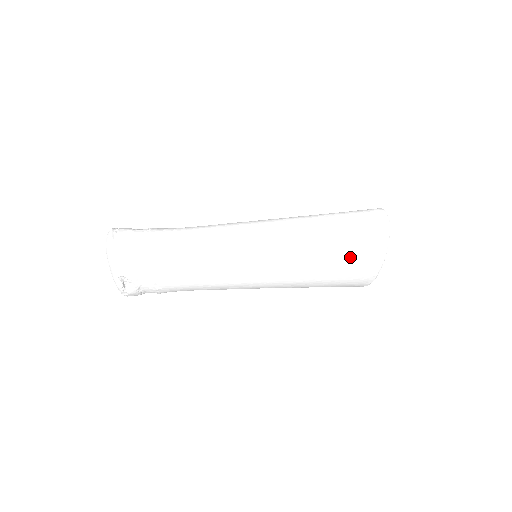
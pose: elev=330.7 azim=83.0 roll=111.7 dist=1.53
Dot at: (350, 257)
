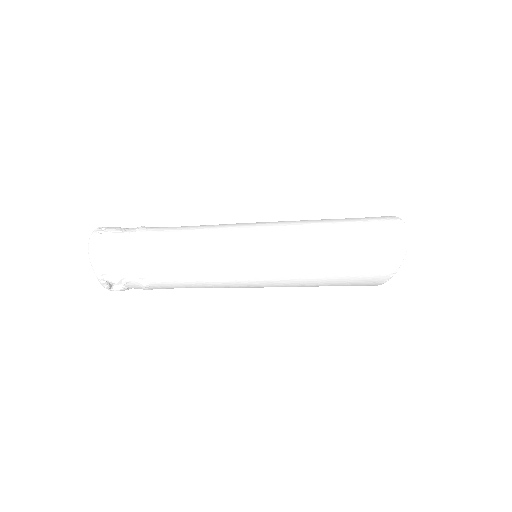
Dot at: (359, 271)
